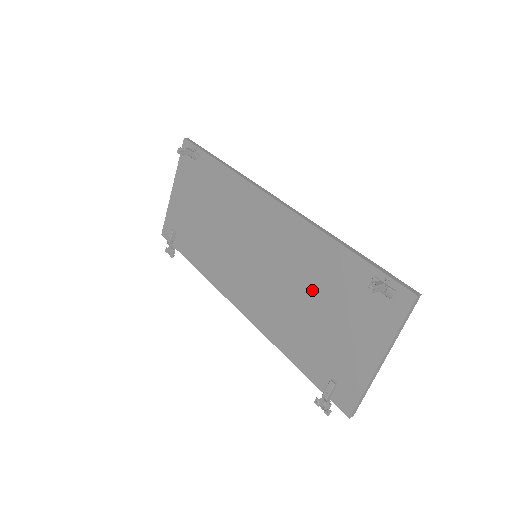
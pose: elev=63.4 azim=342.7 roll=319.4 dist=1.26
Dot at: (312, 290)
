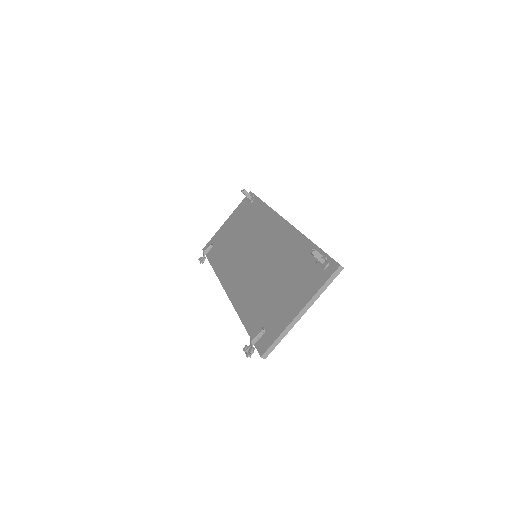
Dot at: (280, 271)
